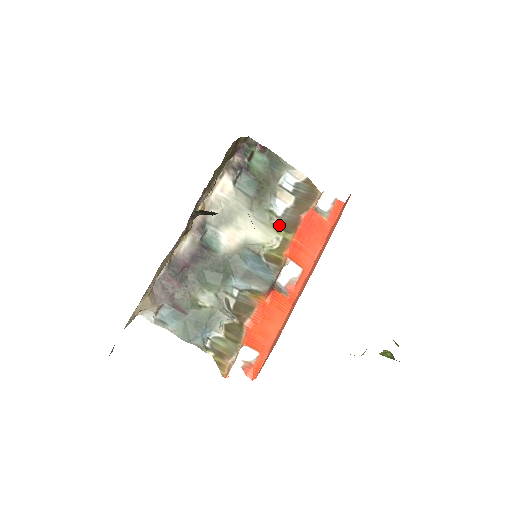
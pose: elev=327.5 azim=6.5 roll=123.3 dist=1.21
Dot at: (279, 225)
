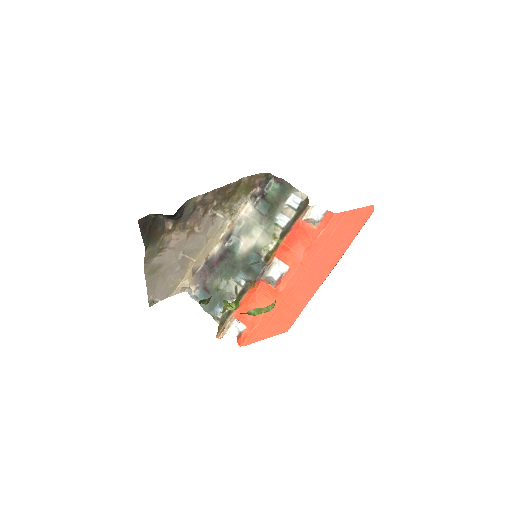
Dot at: (280, 234)
